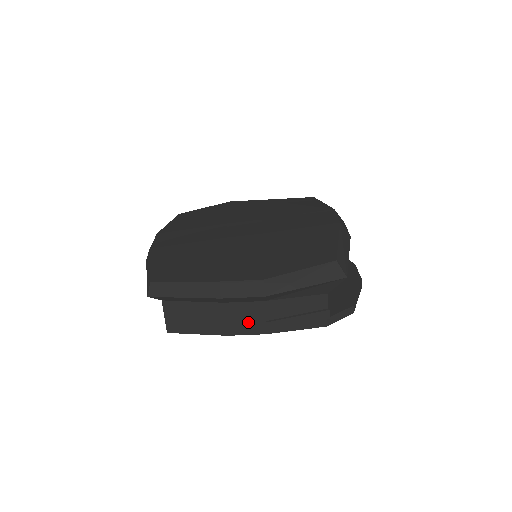
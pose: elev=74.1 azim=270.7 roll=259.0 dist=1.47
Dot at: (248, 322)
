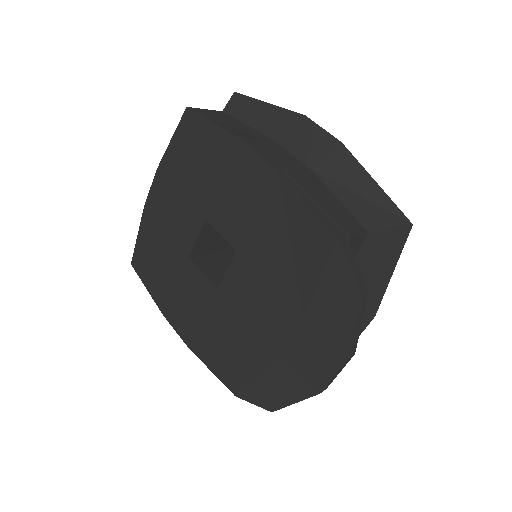
Dot at: (275, 157)
